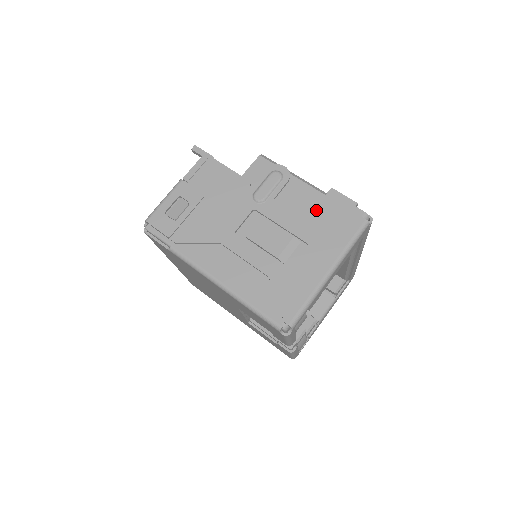
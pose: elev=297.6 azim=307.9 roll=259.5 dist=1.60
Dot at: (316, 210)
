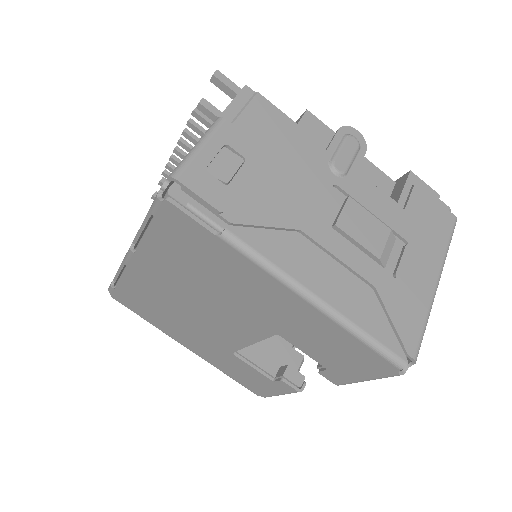
Dot at: (402, 197)
